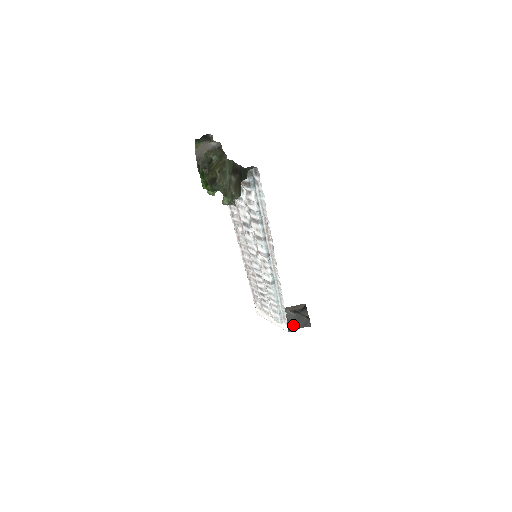
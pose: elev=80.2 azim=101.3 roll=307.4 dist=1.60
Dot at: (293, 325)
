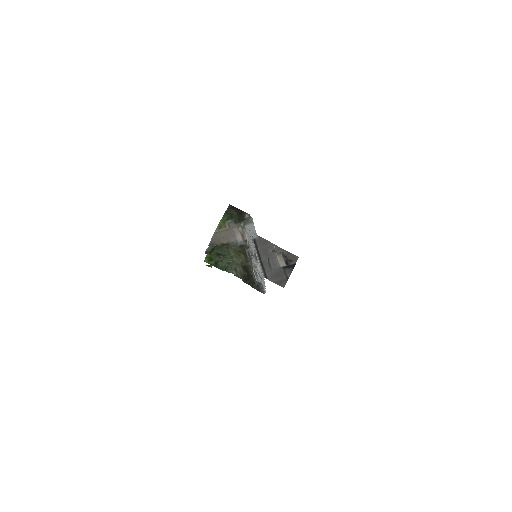
Dot at: (271, 276)
